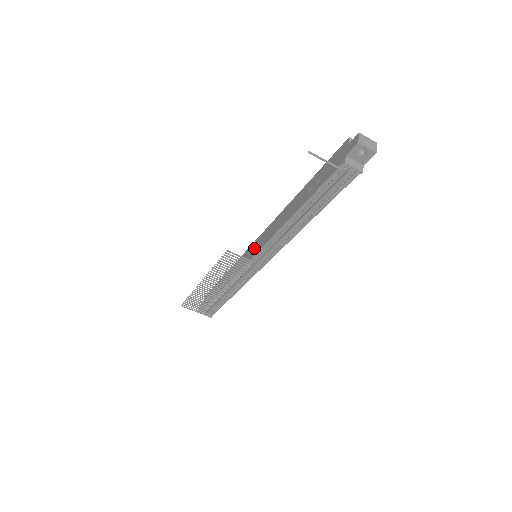
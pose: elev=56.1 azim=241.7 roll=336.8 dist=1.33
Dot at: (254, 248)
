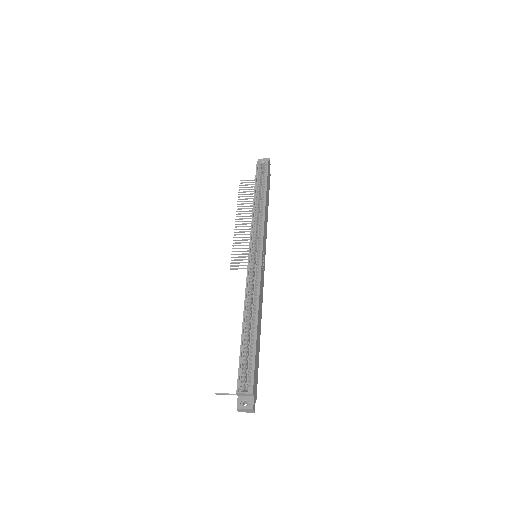
Dot at: occluded
